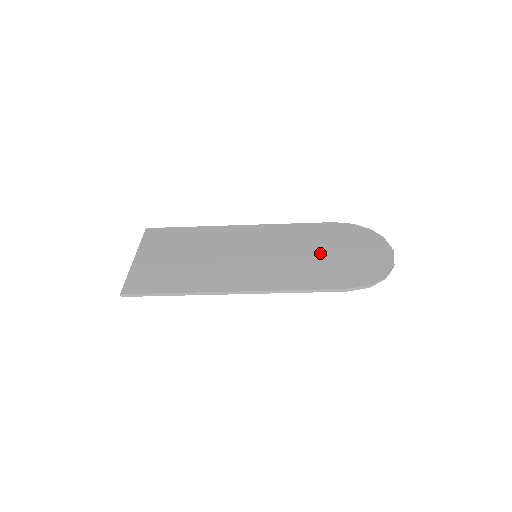
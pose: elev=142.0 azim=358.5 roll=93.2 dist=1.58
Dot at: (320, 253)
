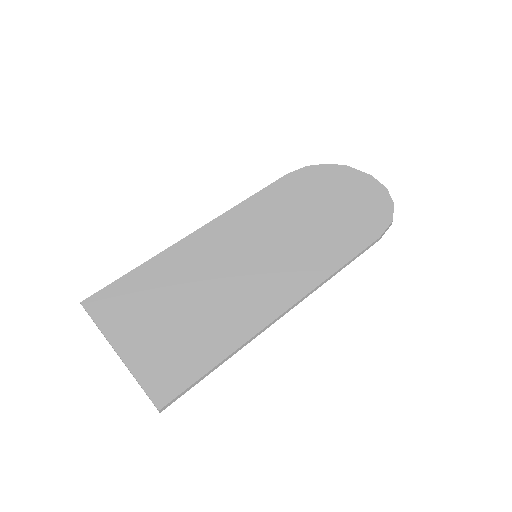
Dot at: (315, 215)
